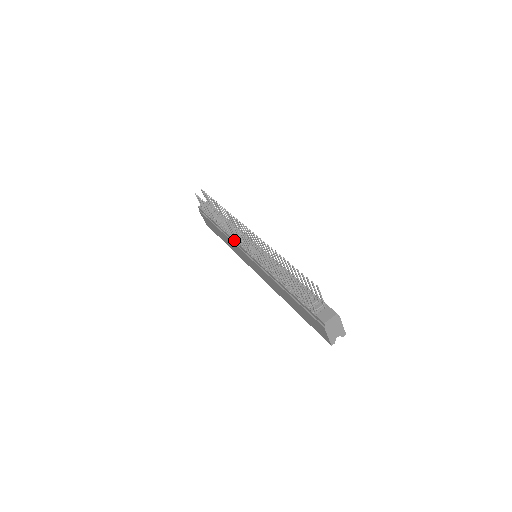
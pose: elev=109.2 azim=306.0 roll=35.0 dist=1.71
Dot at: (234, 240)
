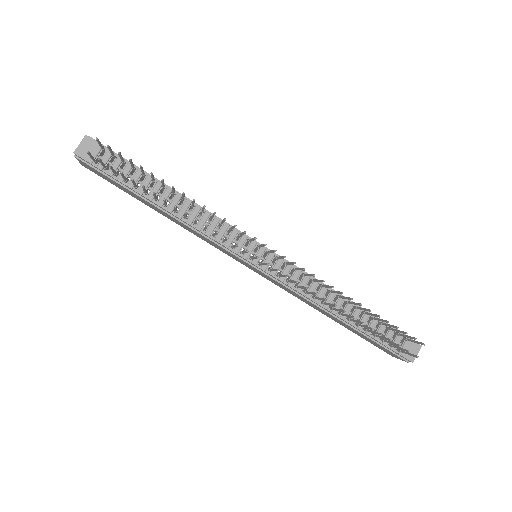
Dot at: (215, 241)
